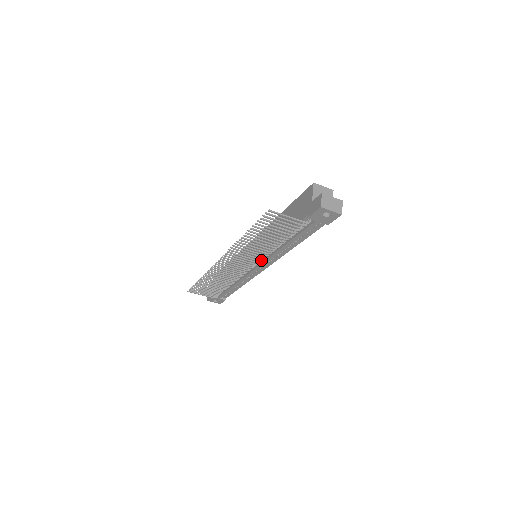
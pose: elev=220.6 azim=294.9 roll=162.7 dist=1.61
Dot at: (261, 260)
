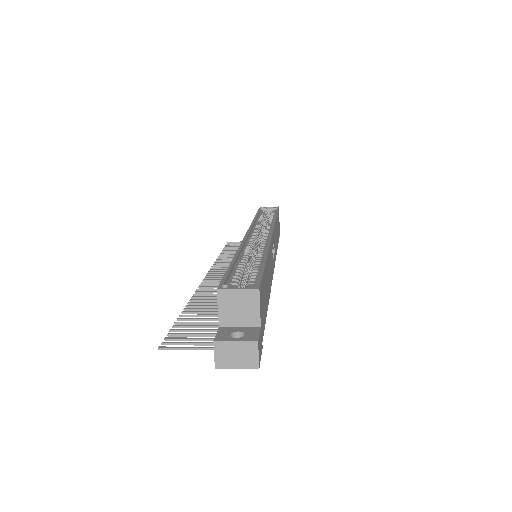
Dot at: occluded
